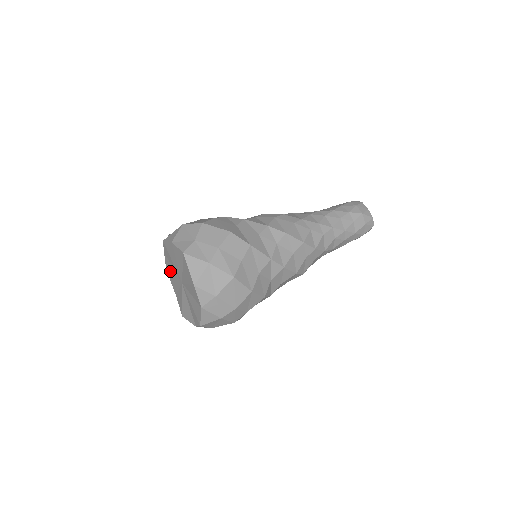
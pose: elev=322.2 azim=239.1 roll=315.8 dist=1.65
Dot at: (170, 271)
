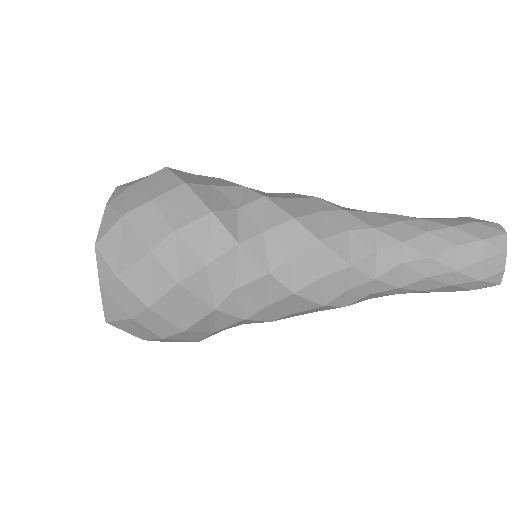
Dot at: occluded
